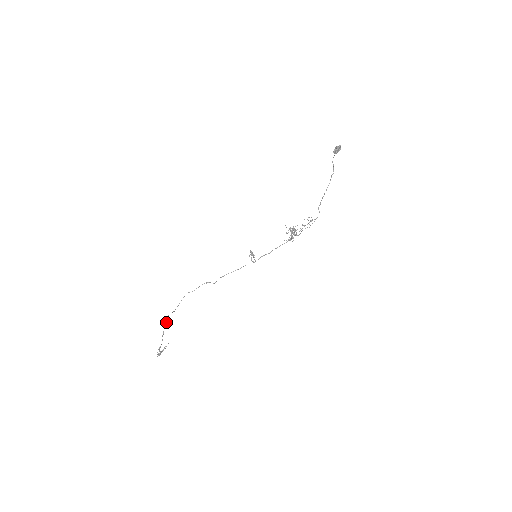
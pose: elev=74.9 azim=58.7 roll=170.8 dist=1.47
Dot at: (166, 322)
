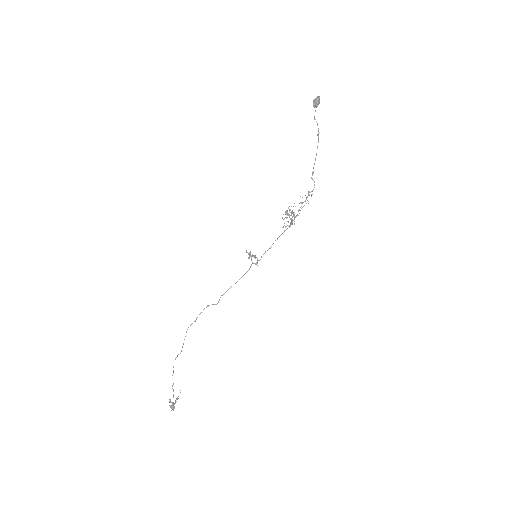
Dot at: occluded
